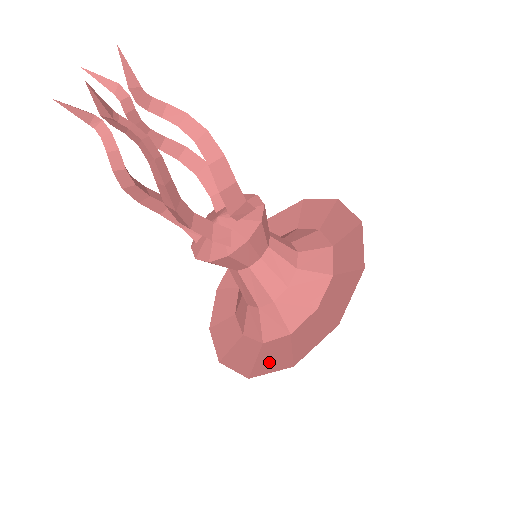
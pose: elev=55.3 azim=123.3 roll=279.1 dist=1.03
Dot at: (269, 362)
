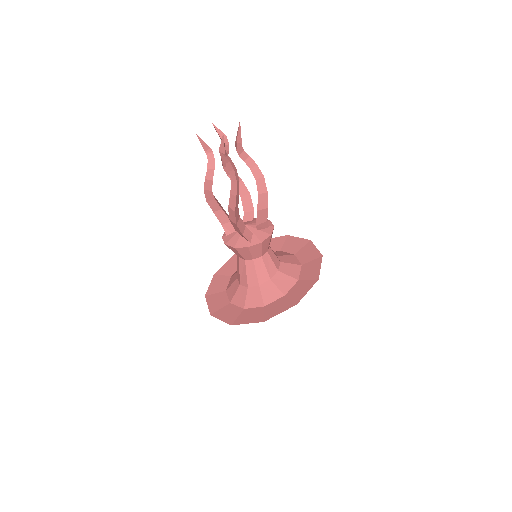
Dot at: (247, 318)
